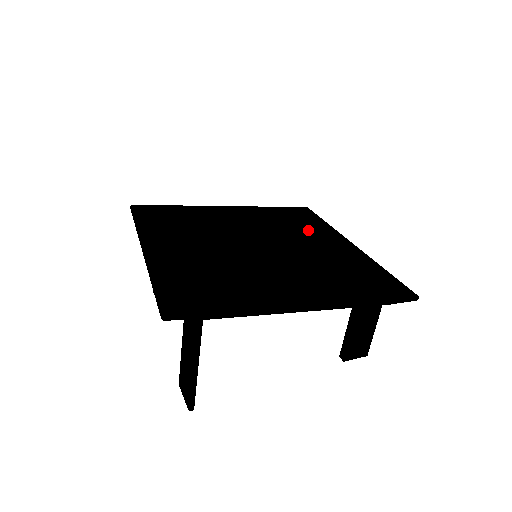
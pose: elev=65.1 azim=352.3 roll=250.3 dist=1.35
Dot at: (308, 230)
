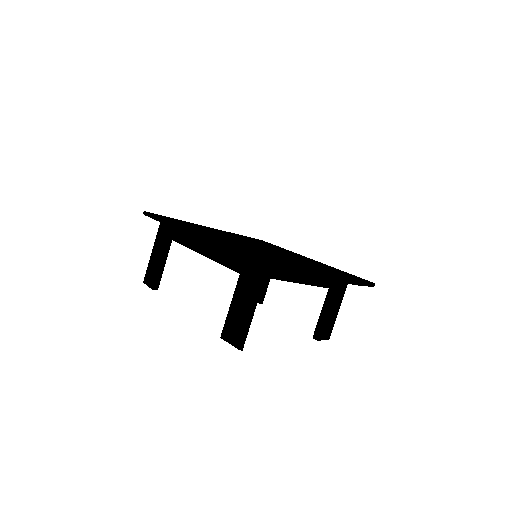
Dot at: occluded
